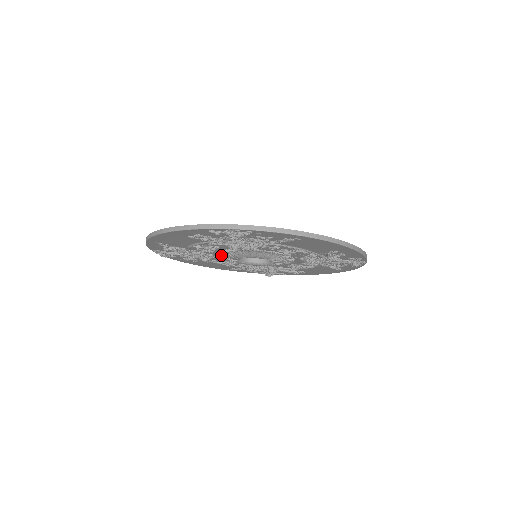
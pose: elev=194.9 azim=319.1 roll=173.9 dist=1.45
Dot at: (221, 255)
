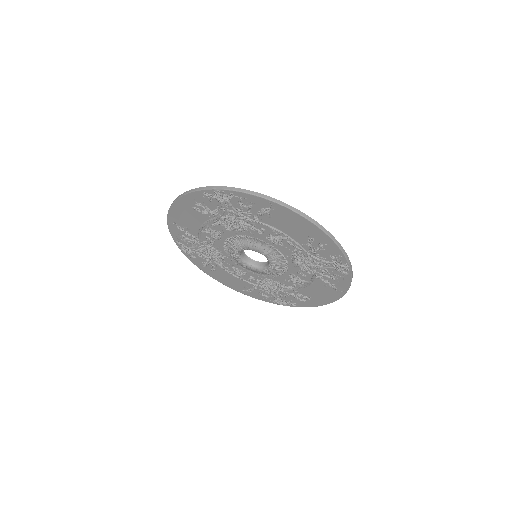
Dot at: (227, 251)
